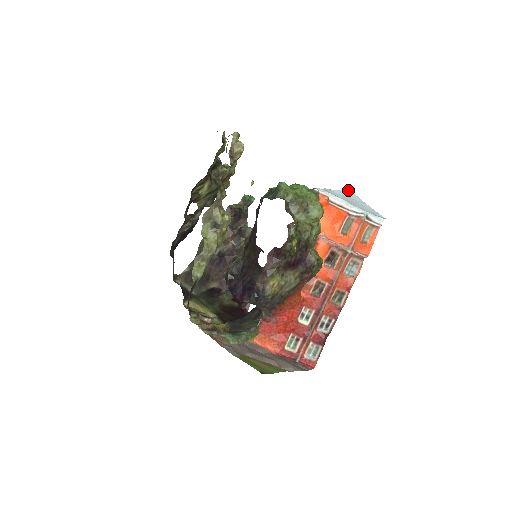
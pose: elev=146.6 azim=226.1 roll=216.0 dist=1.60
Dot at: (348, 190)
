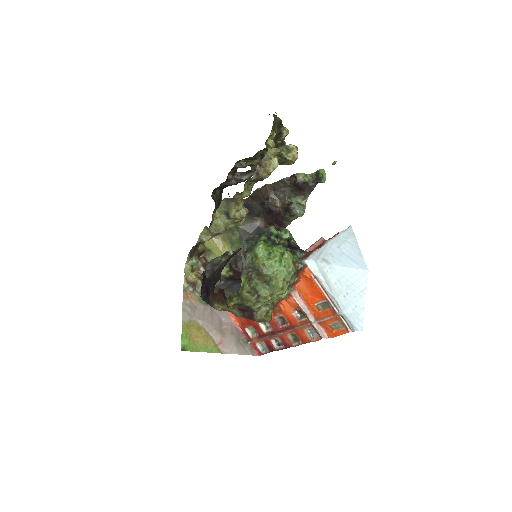
Dot at: (365, 270)
